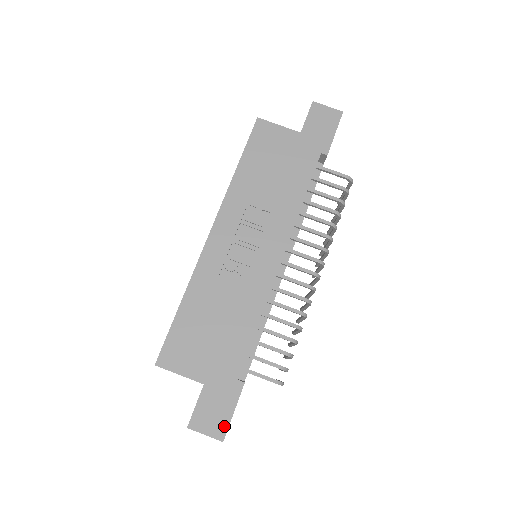
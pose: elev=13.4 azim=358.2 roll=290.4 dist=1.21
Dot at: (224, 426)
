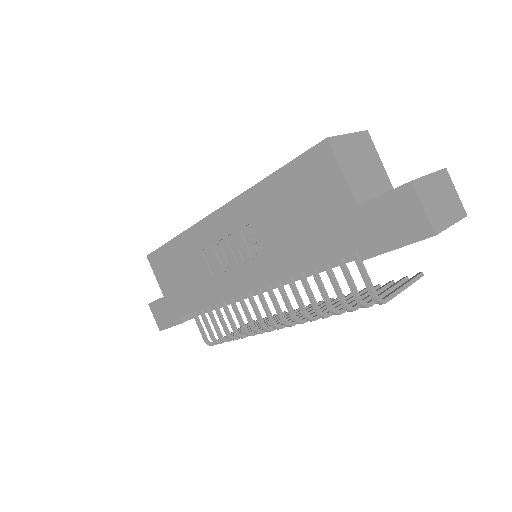
Dot at: (163, 326)
